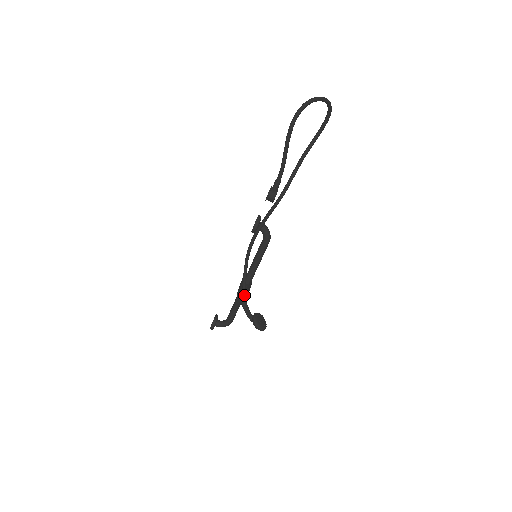
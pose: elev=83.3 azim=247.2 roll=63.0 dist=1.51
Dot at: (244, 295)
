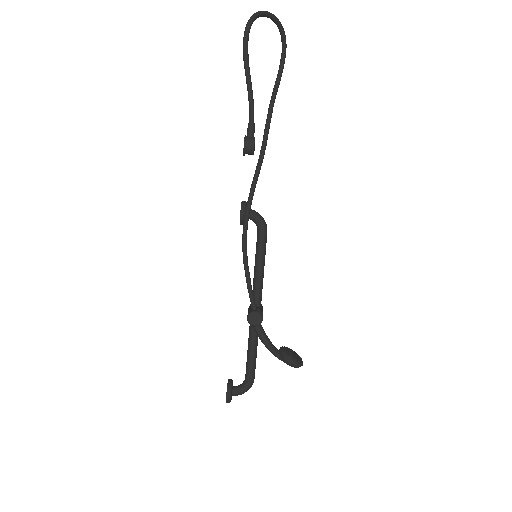
Dot at: (257, 317)
